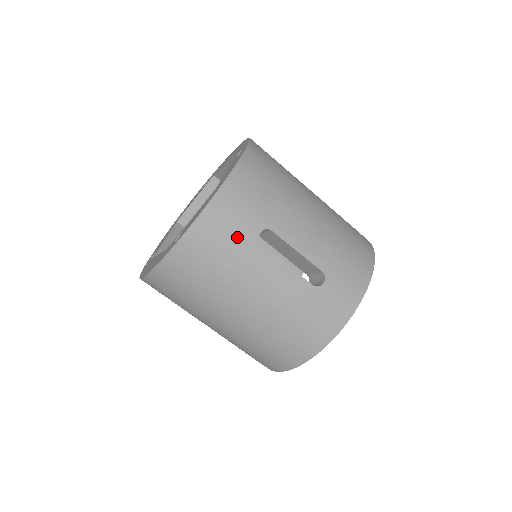
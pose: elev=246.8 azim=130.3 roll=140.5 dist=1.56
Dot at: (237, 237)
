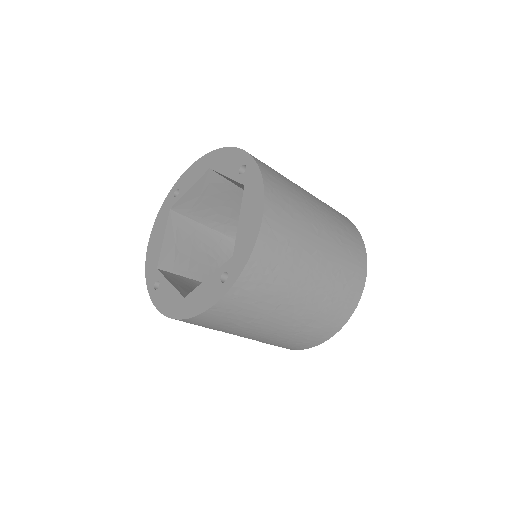
Dot at: occluded
